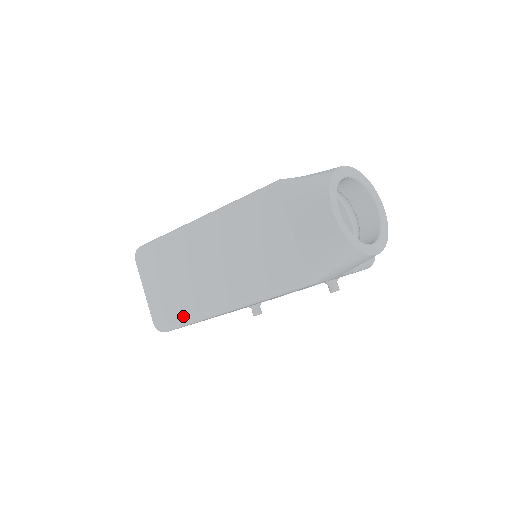
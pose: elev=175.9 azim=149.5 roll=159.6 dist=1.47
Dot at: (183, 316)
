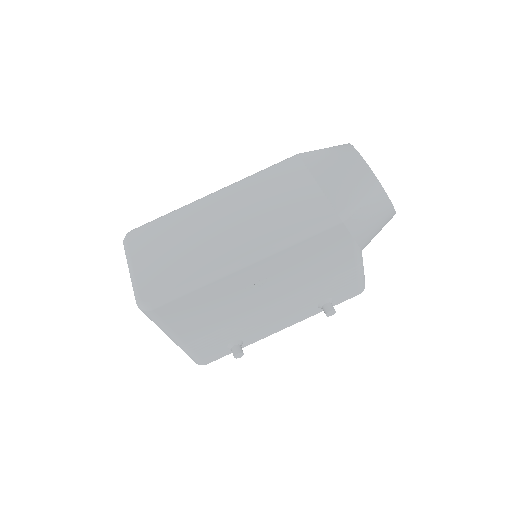
Dot at: (183, 281)
